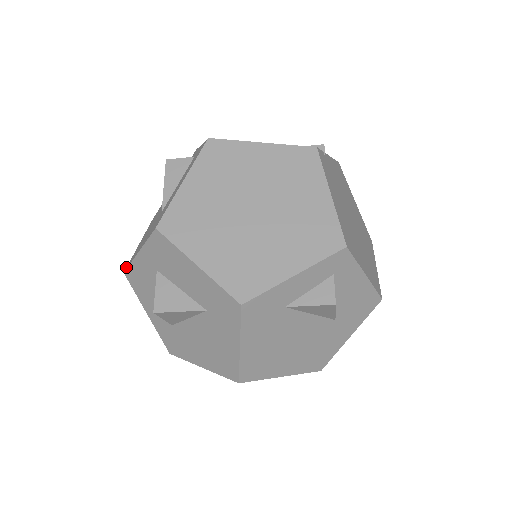
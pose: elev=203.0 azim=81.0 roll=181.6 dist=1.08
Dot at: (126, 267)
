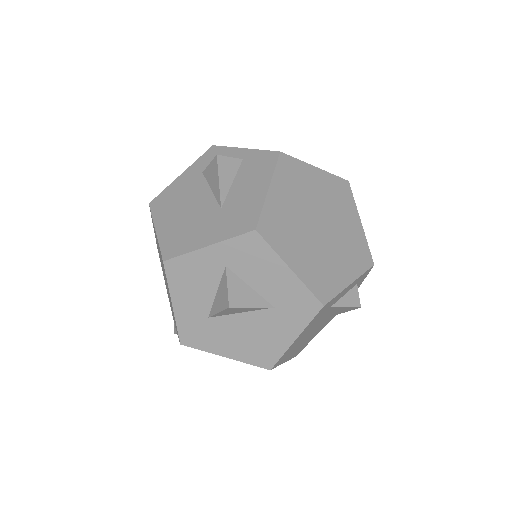
Dot at: (162, 255)
